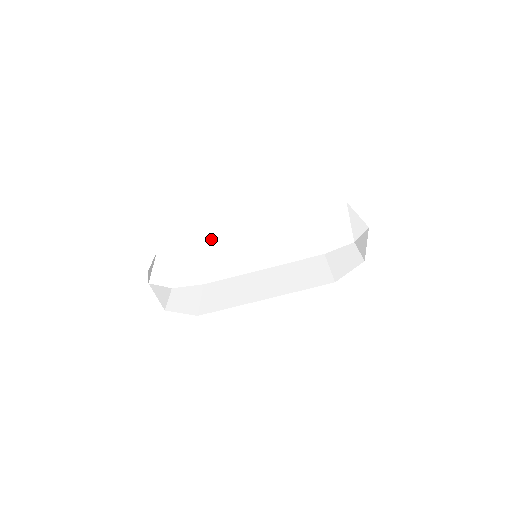
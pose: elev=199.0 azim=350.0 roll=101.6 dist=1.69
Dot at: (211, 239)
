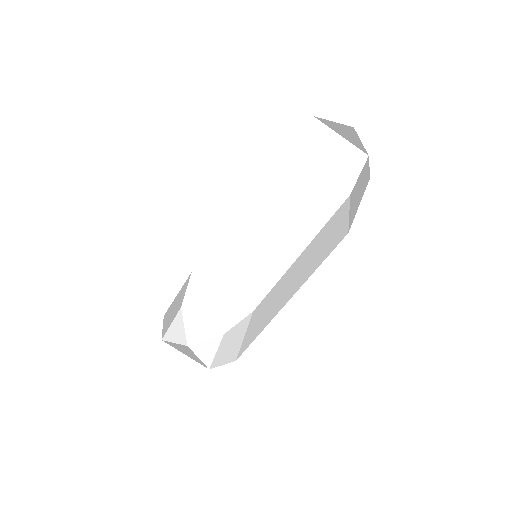
Dot at: (220, 262)
